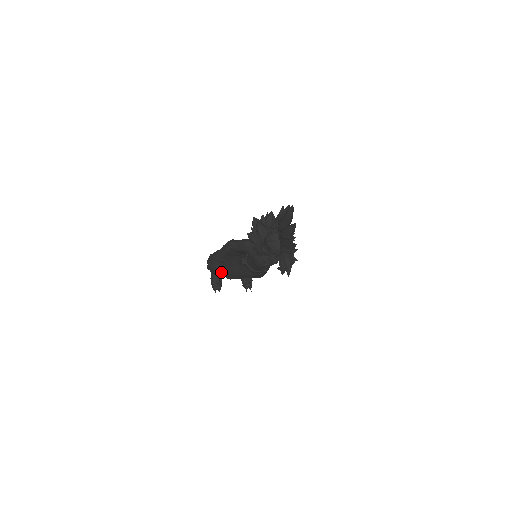
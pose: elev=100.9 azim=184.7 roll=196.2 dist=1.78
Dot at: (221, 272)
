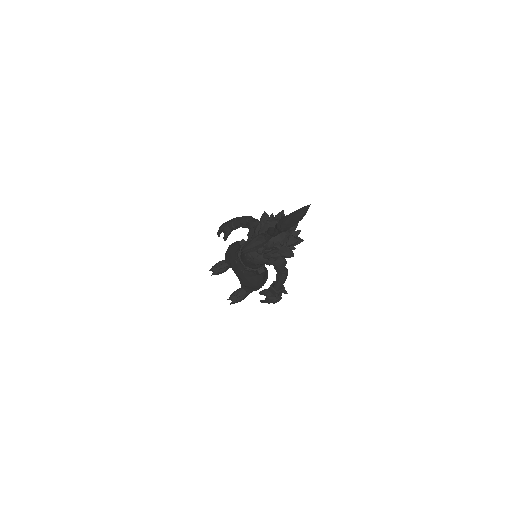
Dot at: occluded
